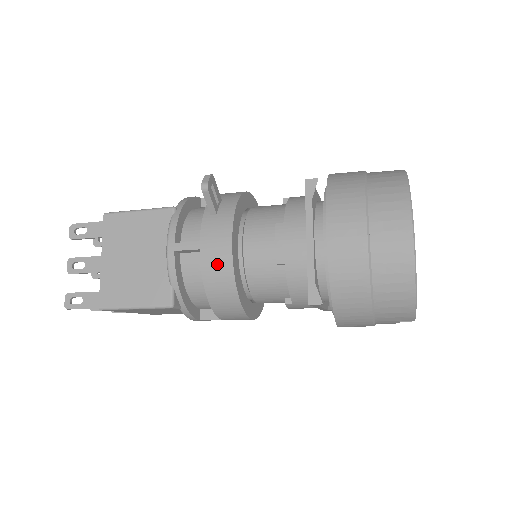
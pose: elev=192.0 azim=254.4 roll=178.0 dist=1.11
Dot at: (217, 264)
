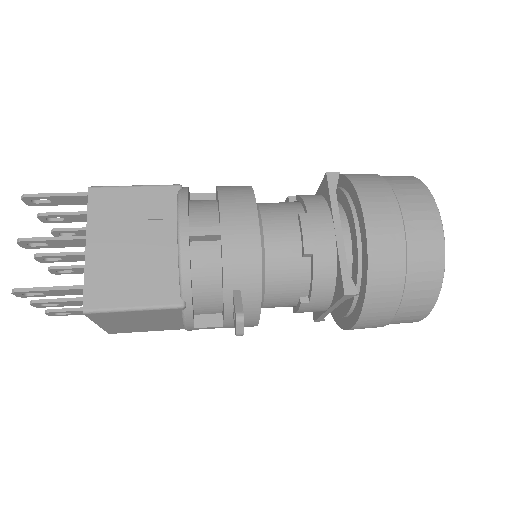
Dot at: occluded
